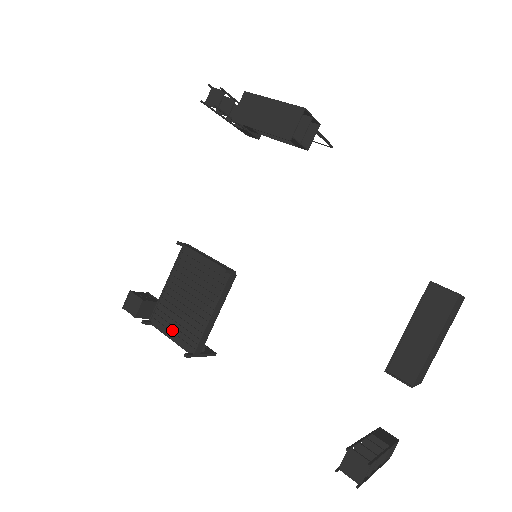
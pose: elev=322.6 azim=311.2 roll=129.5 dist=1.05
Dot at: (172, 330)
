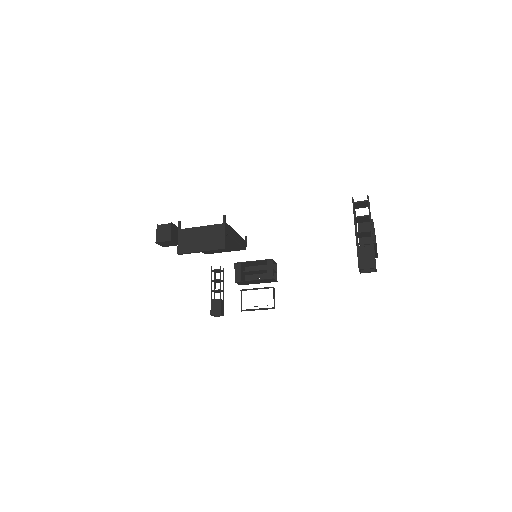
Dot at: occluded
